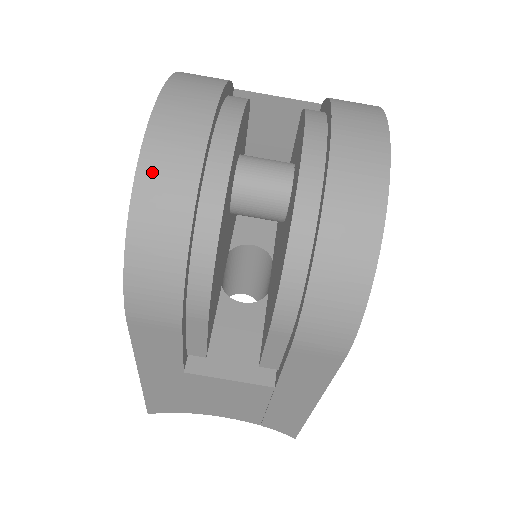
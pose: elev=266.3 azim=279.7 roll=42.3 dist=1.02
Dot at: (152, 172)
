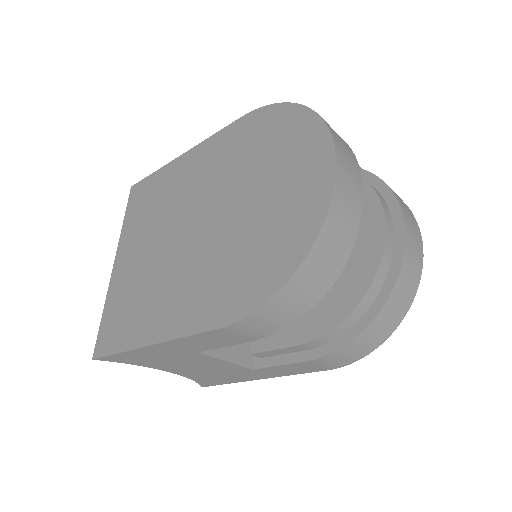
Dot at: (327, 239)
